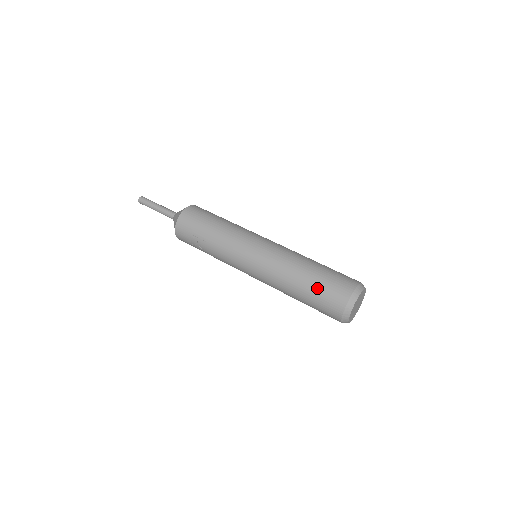
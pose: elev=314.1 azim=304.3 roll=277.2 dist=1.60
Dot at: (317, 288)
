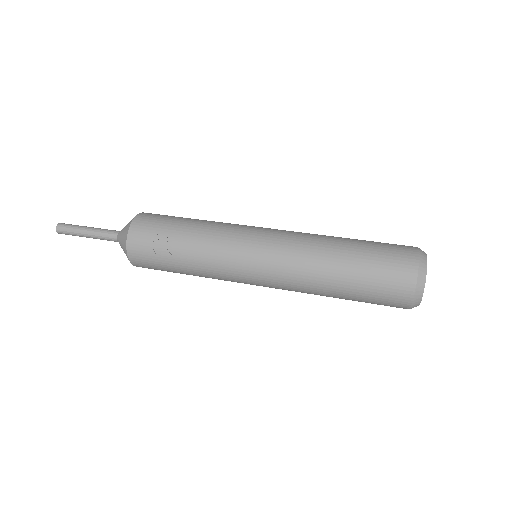
Dot at: (369, 253)
